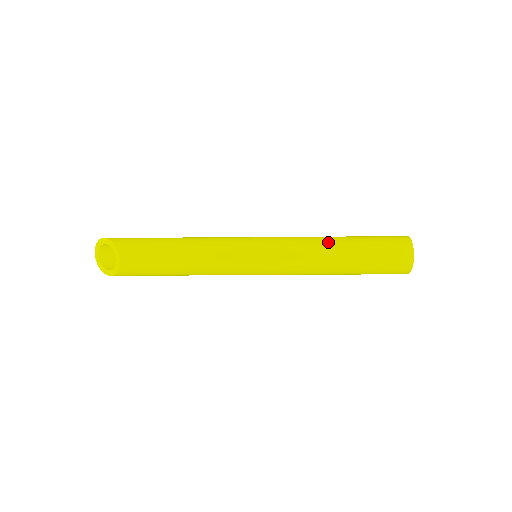
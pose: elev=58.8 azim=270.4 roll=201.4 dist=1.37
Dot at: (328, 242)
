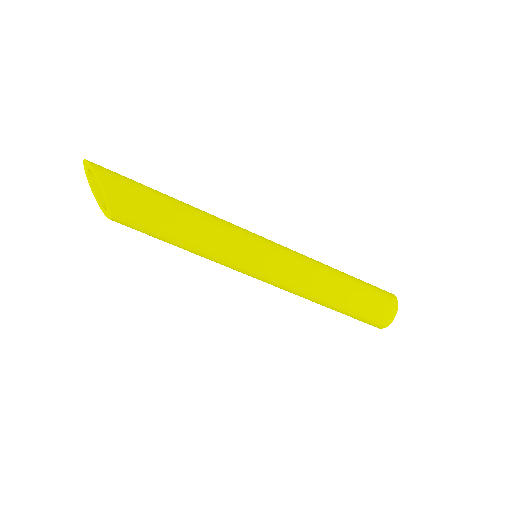
Dot at: (325, 291)
